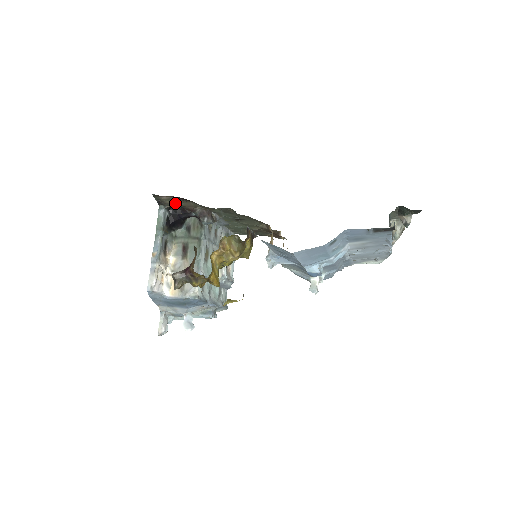
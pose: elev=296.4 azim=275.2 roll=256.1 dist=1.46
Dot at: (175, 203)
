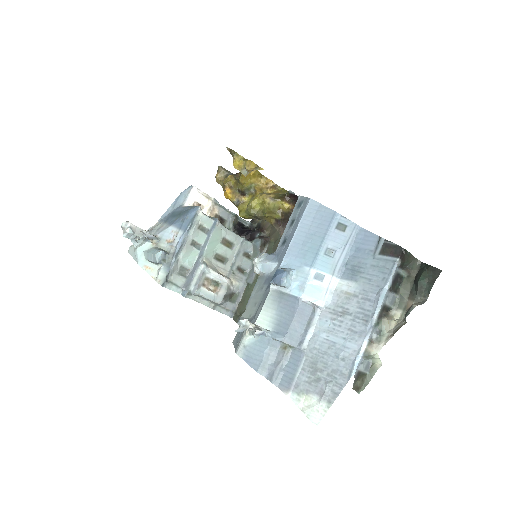
Dot at: (261, 222)
